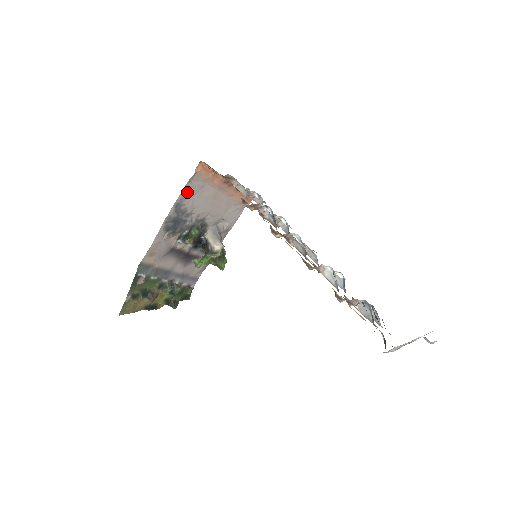
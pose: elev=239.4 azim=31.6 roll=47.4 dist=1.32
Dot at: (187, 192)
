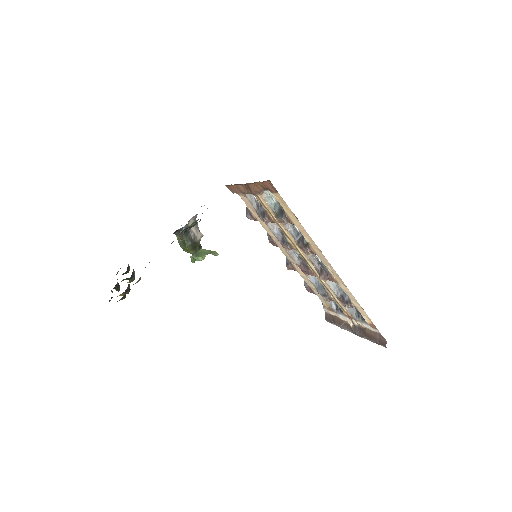
Dot at: occluded
